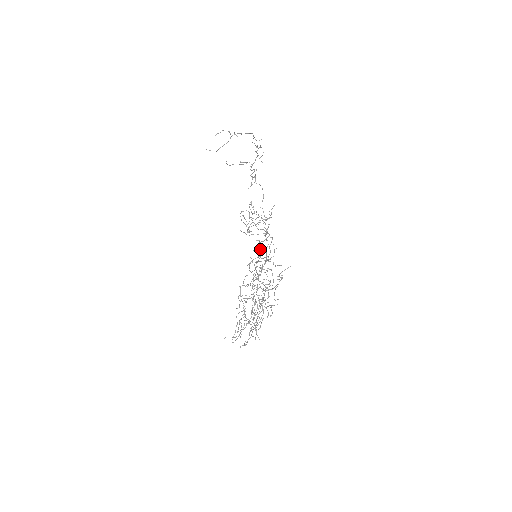
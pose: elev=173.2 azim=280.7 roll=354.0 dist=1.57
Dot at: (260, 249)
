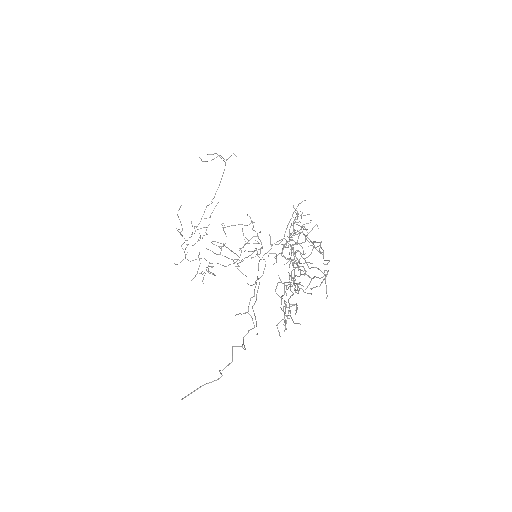
Dot at: (292, 215)
